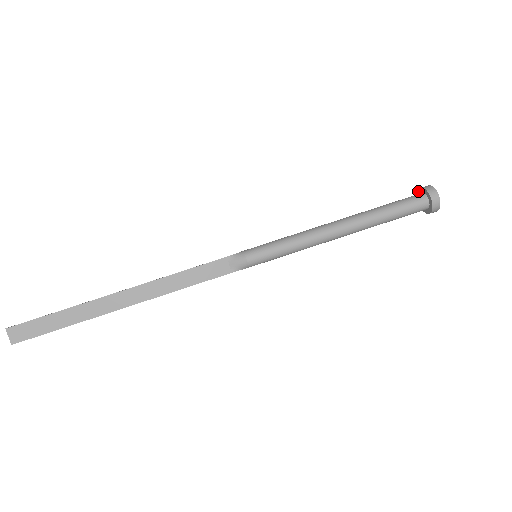
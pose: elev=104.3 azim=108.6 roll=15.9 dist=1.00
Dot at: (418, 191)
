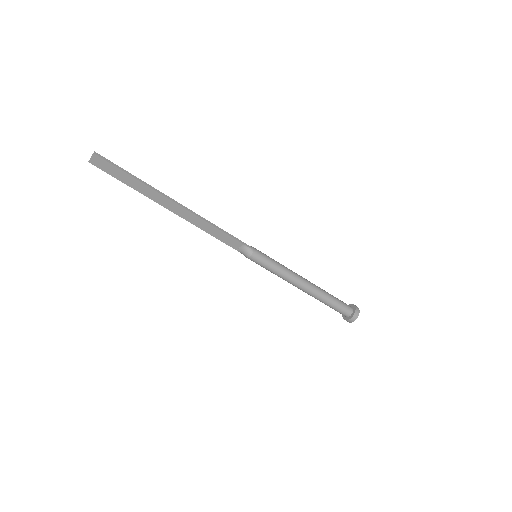
Dot at: (354, 305)
